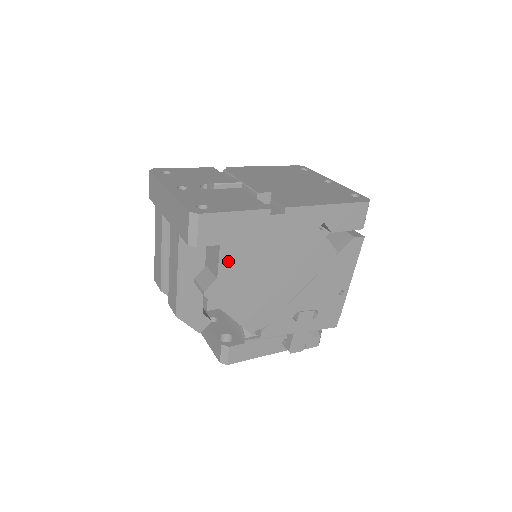
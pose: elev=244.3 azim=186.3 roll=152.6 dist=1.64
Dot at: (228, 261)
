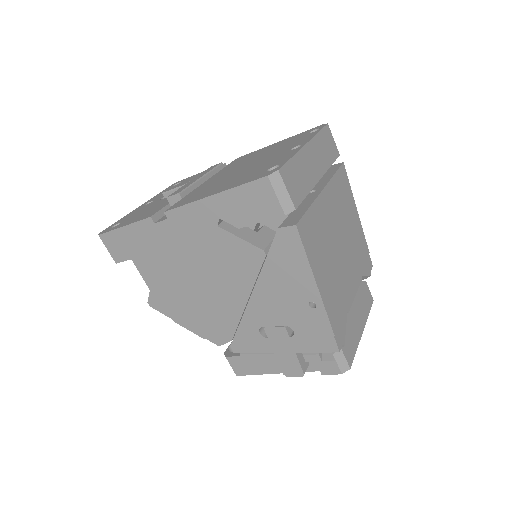
Dot at: (148, 273)
